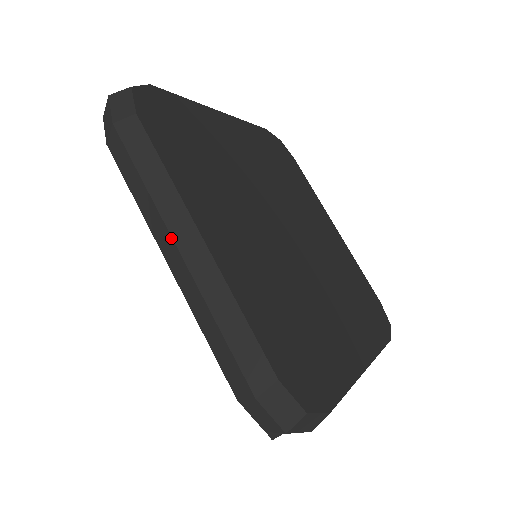
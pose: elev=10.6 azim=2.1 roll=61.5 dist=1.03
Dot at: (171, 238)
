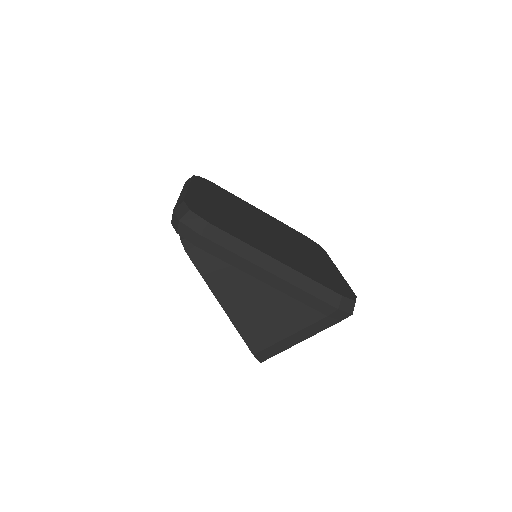
Dot at: occluded
